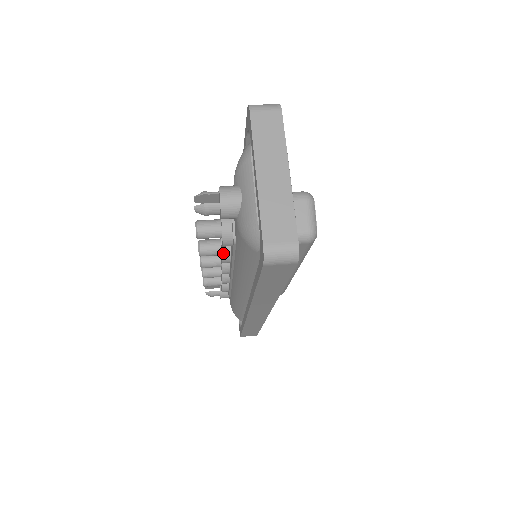
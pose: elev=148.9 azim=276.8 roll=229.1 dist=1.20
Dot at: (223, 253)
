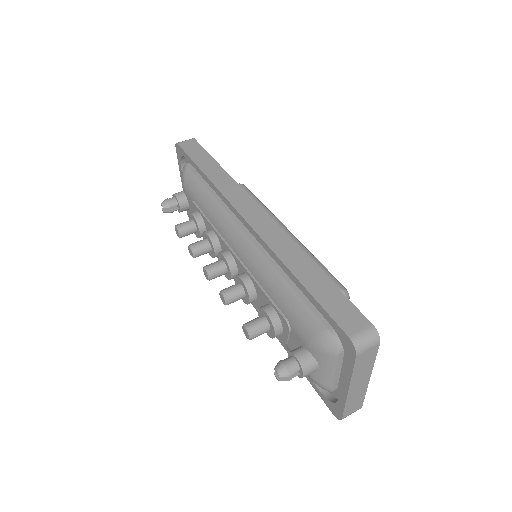
Dot at: occluded
